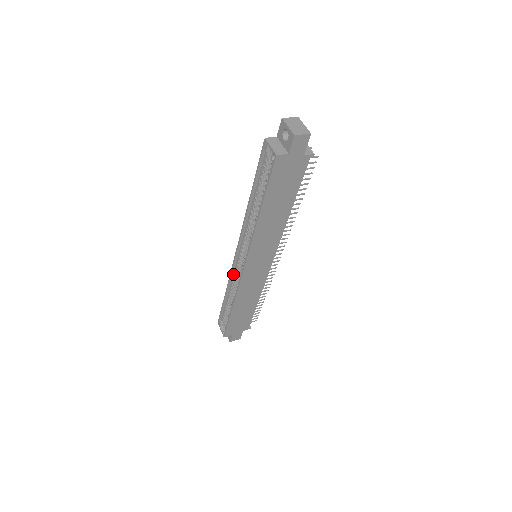
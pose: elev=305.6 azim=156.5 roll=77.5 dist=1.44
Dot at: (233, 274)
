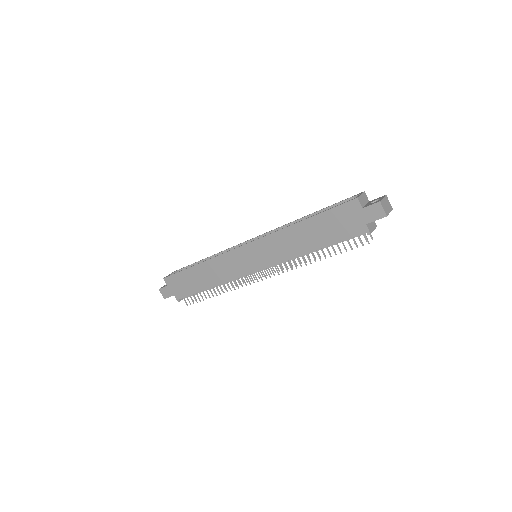
Dot at: occluded
